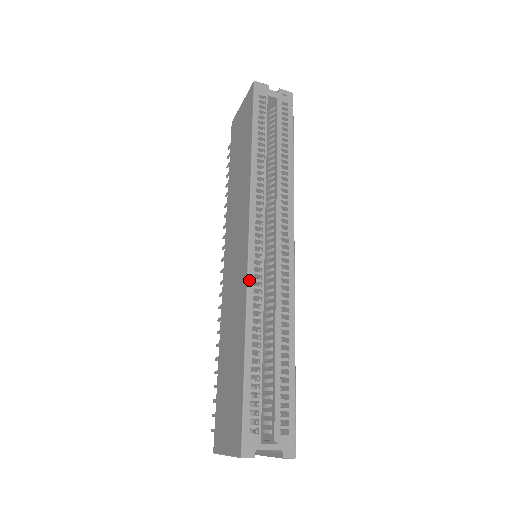
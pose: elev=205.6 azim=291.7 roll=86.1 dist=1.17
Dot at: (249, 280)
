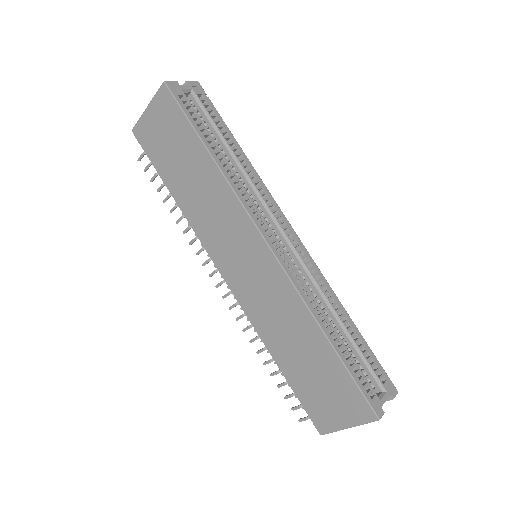
Dot at: (293, 282)
